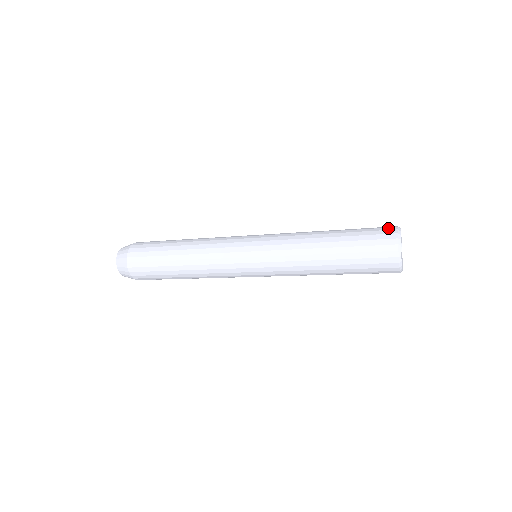
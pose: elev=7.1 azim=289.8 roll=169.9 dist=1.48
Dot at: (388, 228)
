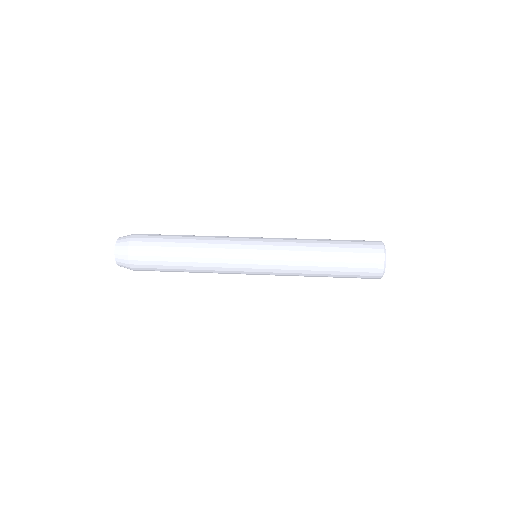
Dot at: (376, 246)
